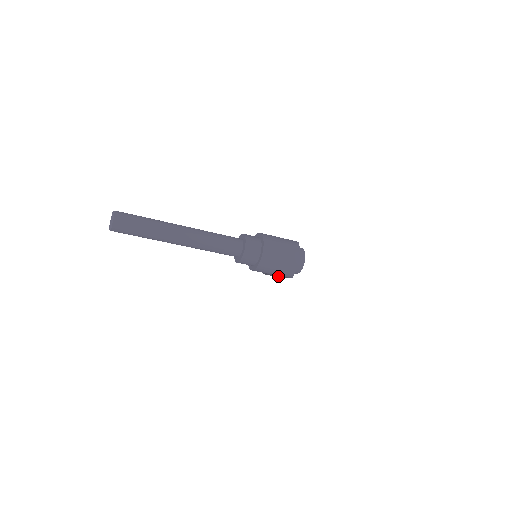
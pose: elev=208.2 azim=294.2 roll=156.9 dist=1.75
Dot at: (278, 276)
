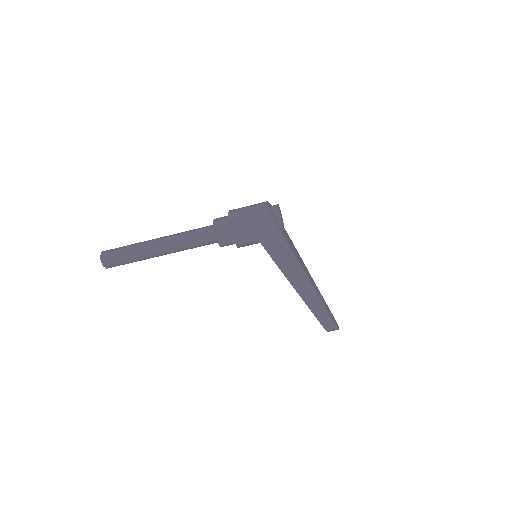
Dot at: (305, 279)
